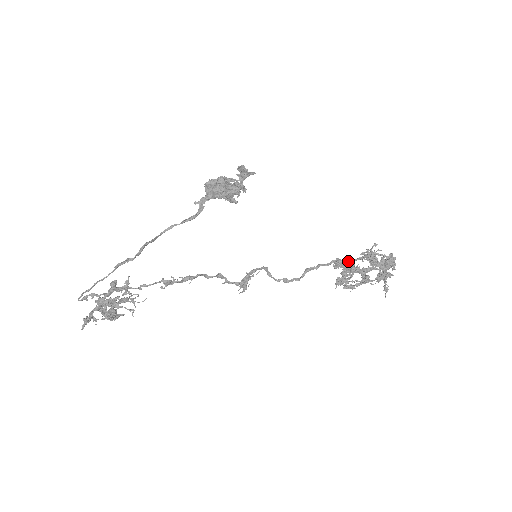
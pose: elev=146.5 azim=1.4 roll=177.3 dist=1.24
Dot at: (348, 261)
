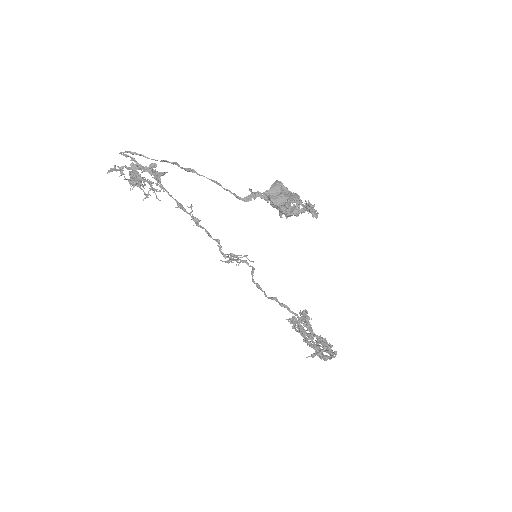
Dot at: (305, 326)
